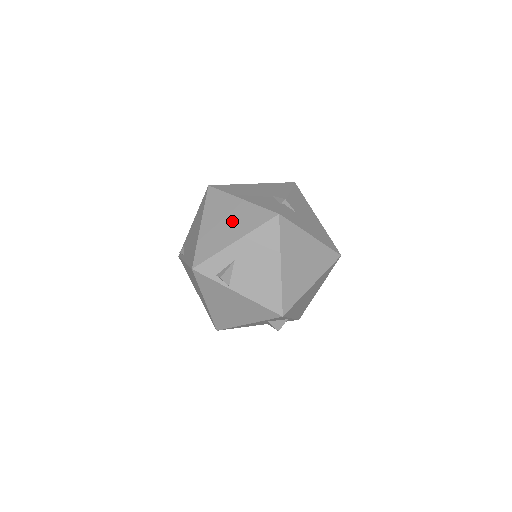
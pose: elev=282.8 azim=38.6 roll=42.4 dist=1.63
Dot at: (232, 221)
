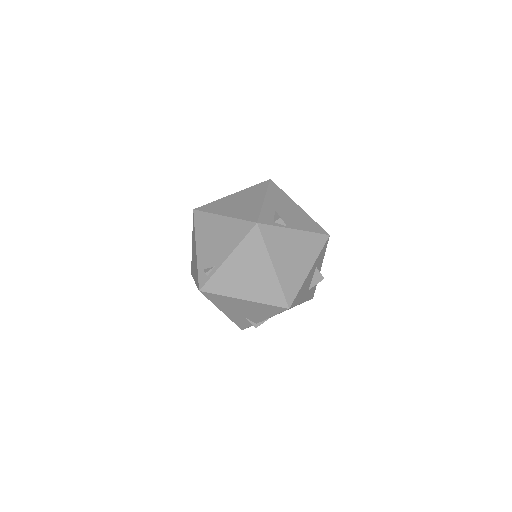
Dot at: (245, 199)
